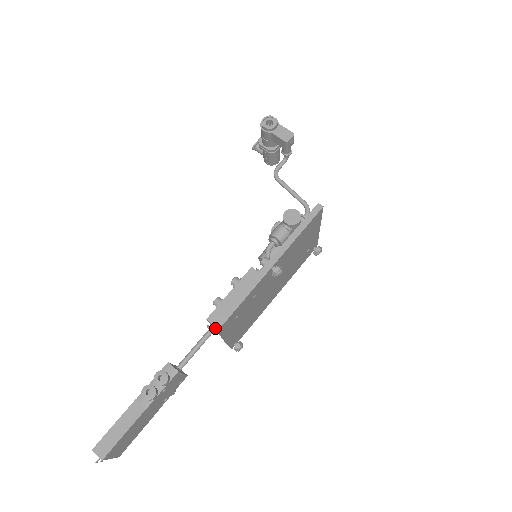
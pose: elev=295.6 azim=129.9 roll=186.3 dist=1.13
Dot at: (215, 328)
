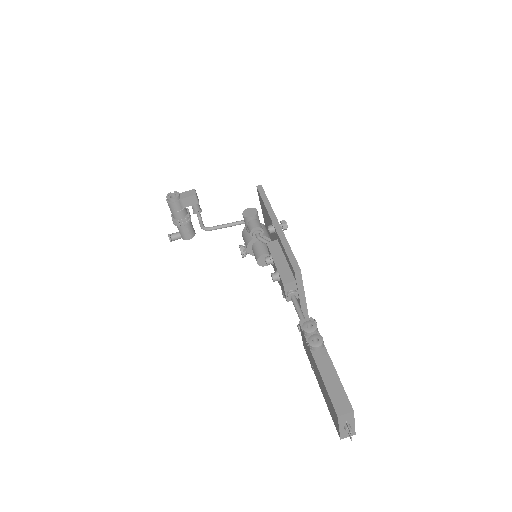
Dot at: (297, 270)
